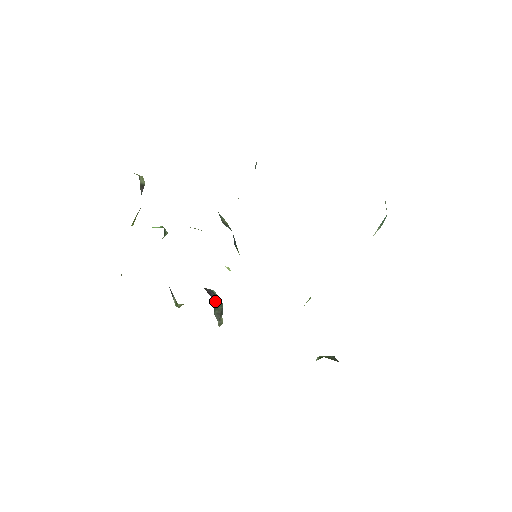
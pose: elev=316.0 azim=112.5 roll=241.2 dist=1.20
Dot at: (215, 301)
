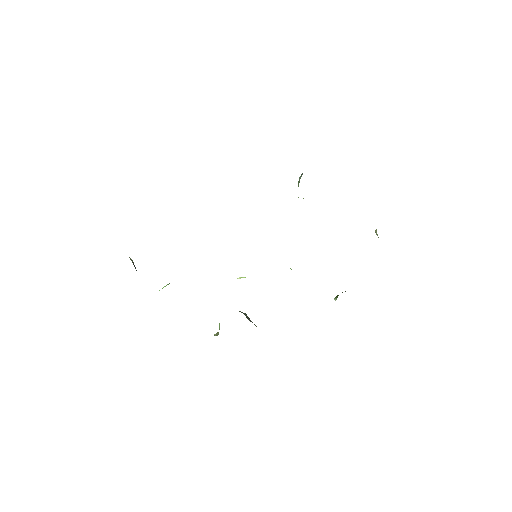
Dot at: occluded
